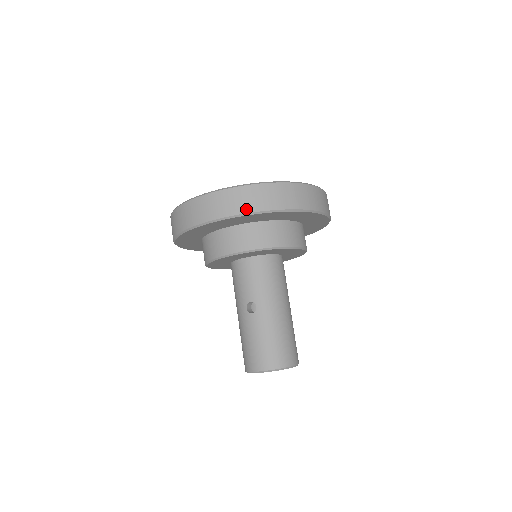
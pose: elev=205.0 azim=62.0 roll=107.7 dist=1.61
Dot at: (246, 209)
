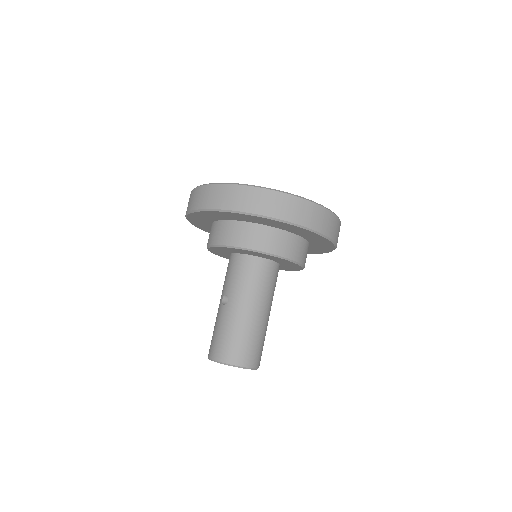
Dot at: (221, 205)
